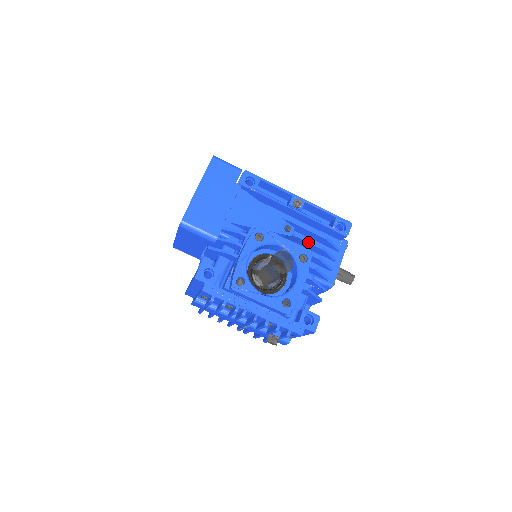
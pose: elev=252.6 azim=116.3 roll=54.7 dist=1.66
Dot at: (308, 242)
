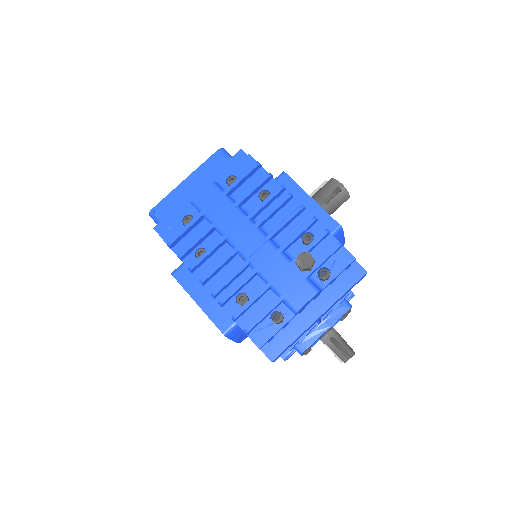
Dot at: occluded
